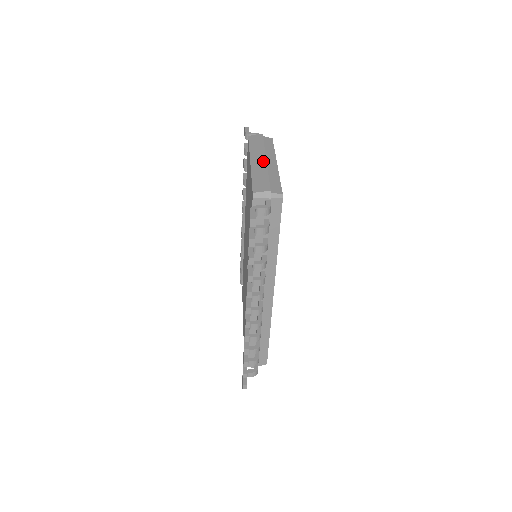
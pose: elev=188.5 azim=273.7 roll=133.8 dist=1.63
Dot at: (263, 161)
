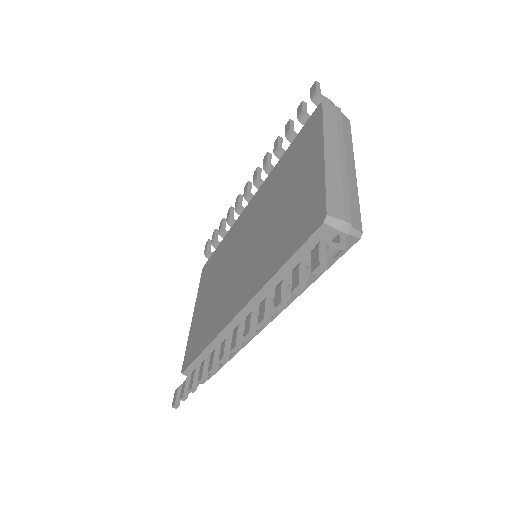
Dot at: (342, 160)
